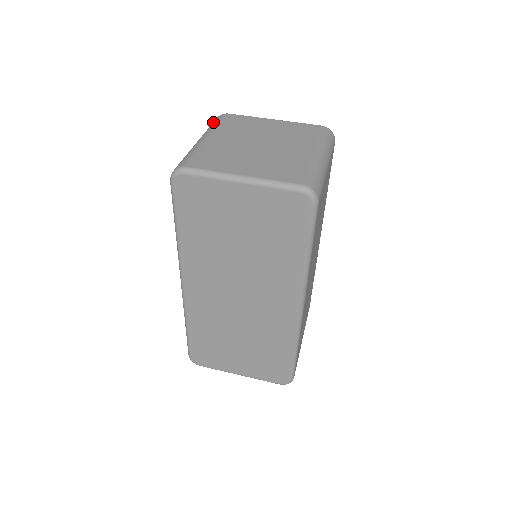
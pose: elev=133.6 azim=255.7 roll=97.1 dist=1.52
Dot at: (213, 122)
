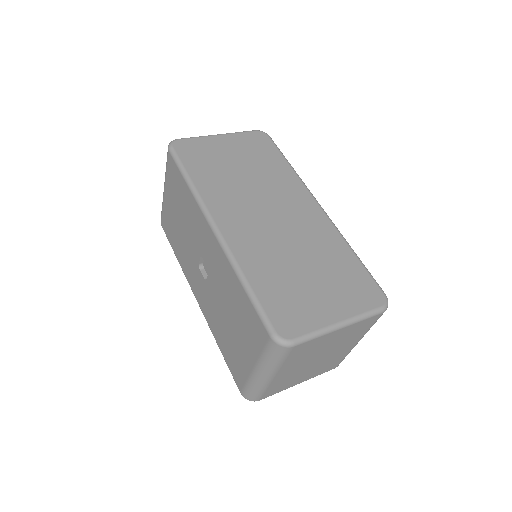
Dot at: occluded
